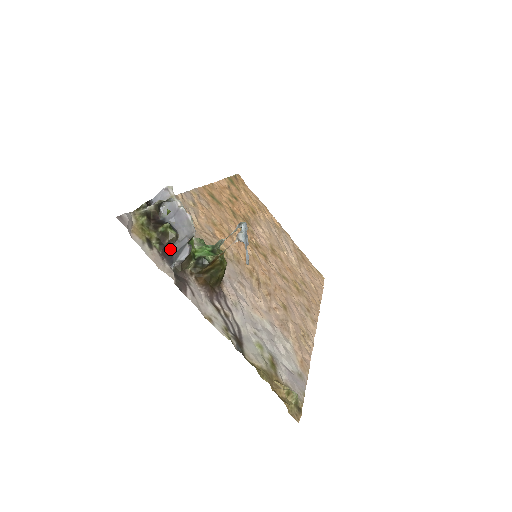
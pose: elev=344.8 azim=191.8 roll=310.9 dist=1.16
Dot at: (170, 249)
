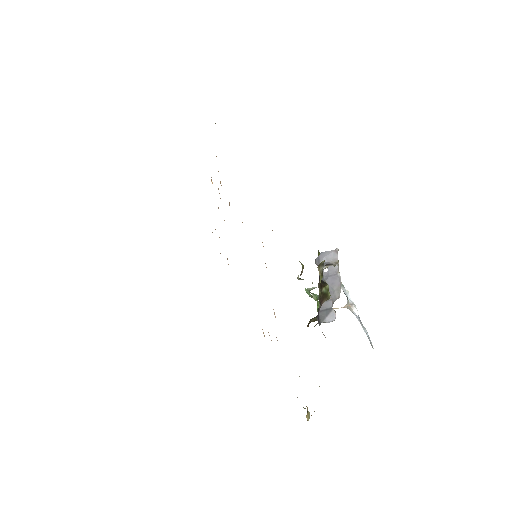
Dot at: occluded
